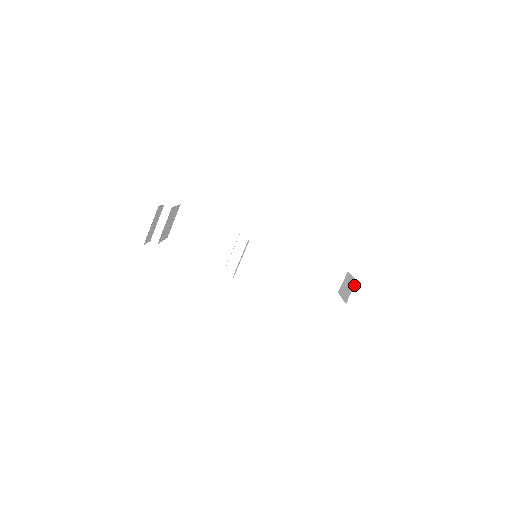
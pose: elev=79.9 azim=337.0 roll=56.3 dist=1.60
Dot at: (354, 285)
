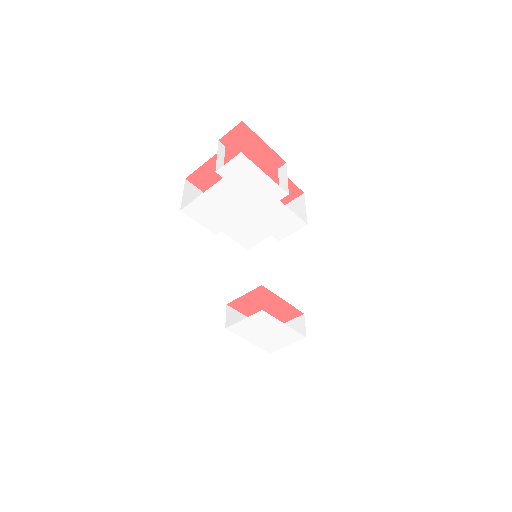
Dot at: (304, 318)
